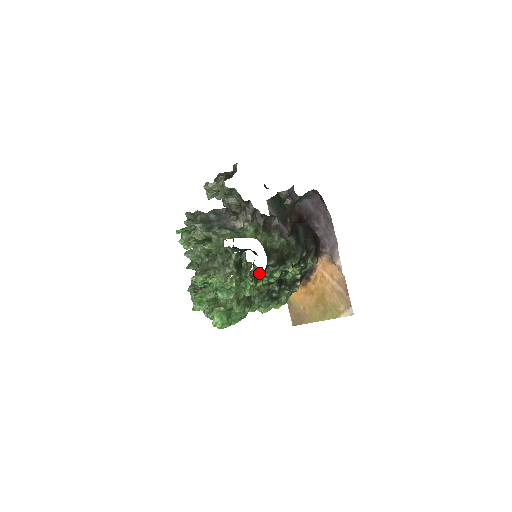
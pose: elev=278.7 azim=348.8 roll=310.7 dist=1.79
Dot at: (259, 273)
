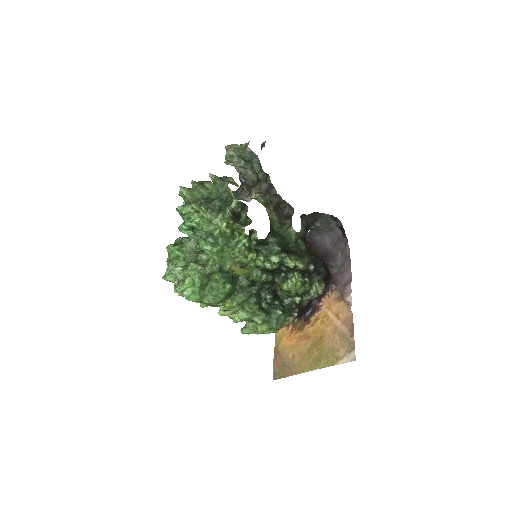
Dot at: occluded
